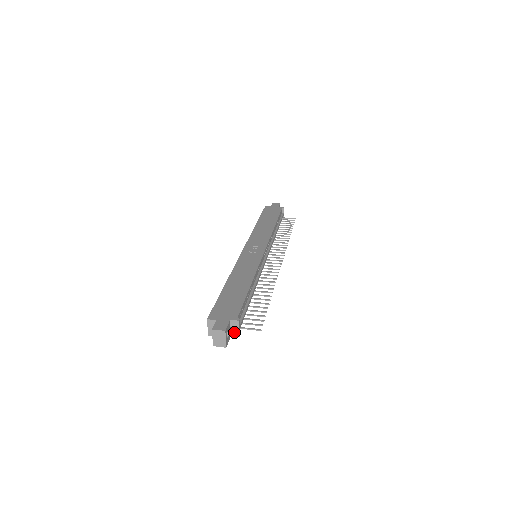
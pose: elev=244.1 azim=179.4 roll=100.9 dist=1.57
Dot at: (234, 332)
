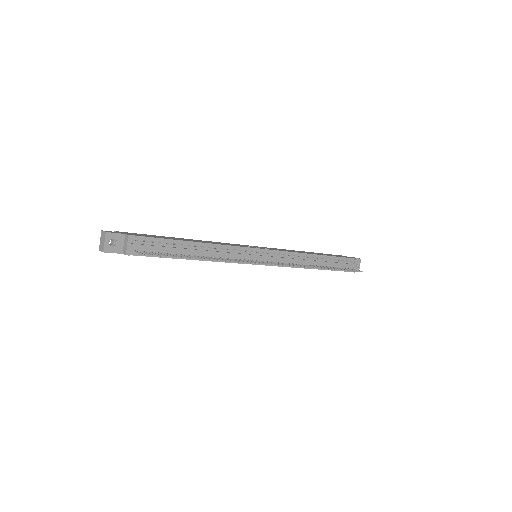
Dot at: (125, 249)
